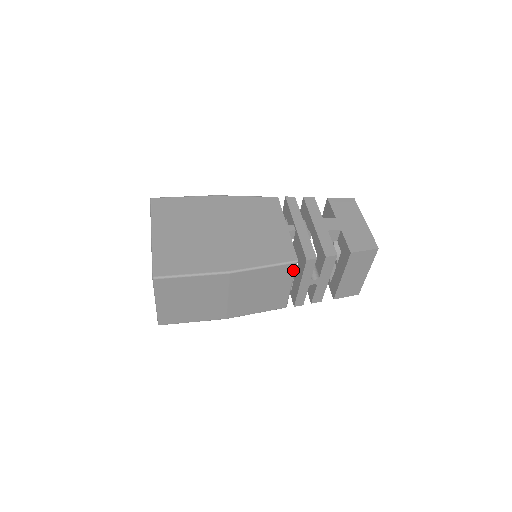
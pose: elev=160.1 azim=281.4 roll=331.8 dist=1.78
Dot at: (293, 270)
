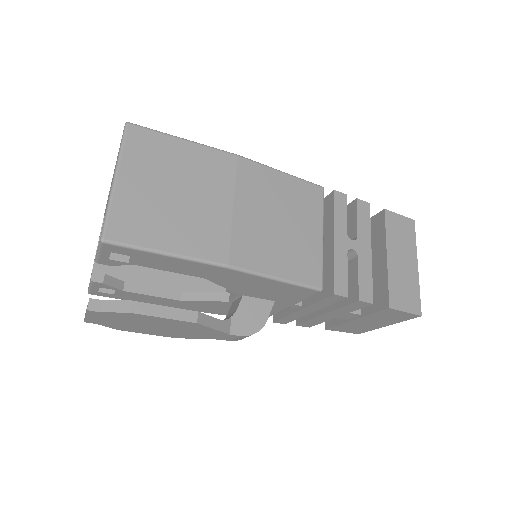
Dot at: (320, 201)
